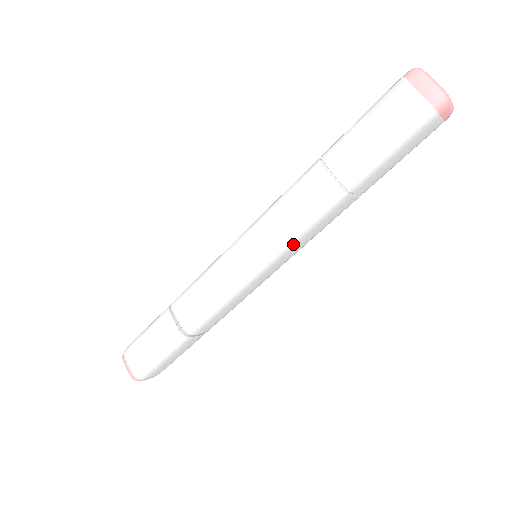
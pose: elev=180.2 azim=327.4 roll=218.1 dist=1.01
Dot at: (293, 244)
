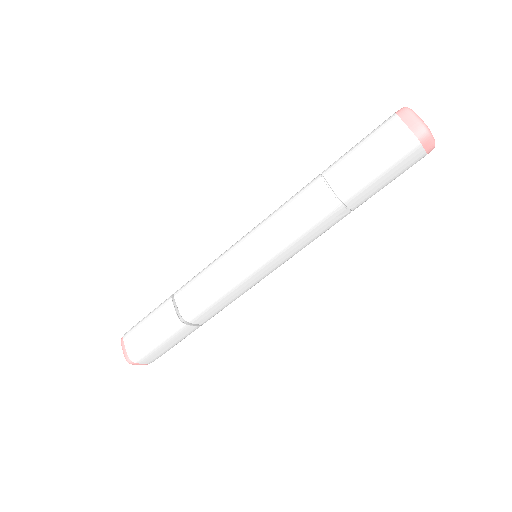
Dot at: (289, 244)
